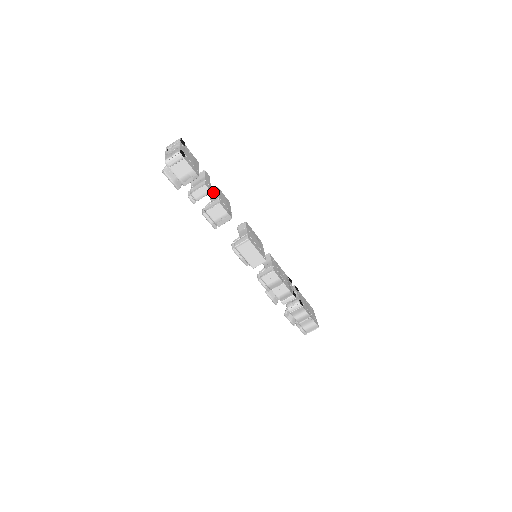
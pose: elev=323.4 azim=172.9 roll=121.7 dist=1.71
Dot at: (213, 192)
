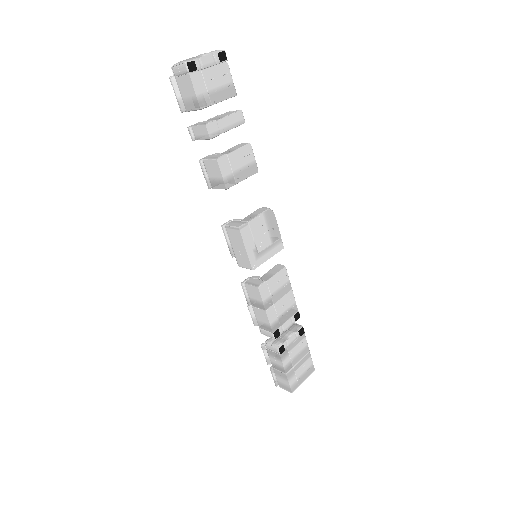
Dot at: (239, 145)
